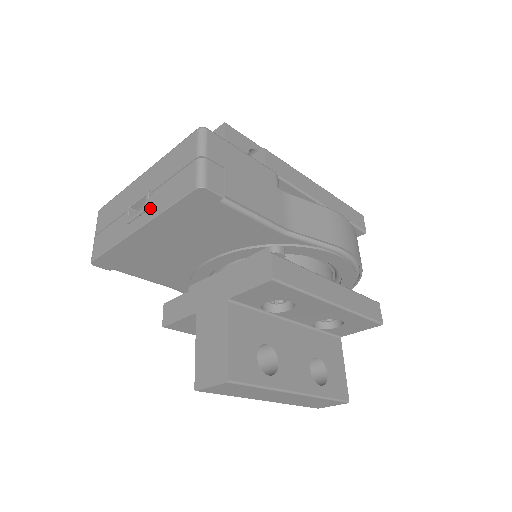
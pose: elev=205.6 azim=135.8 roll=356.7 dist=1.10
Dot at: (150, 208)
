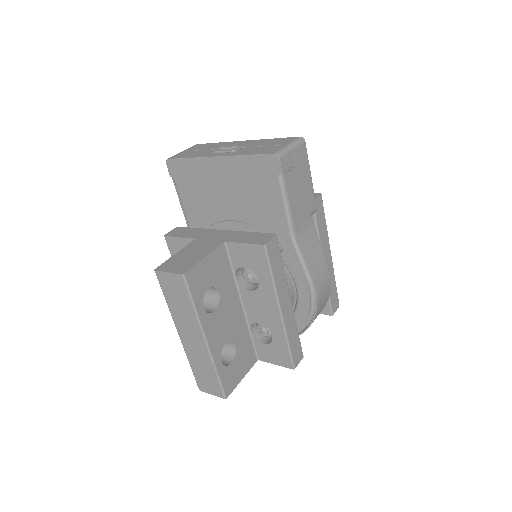
Dot at: (235, 152)
